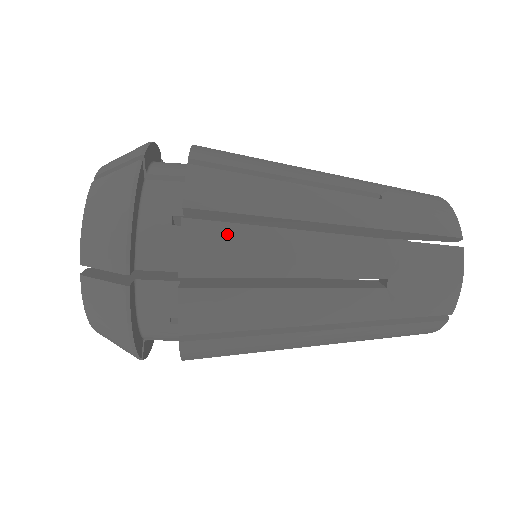
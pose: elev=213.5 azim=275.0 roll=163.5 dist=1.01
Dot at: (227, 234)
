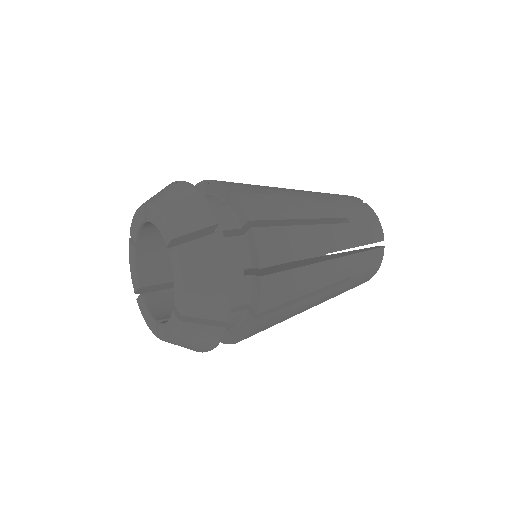
Dot at: occluded
